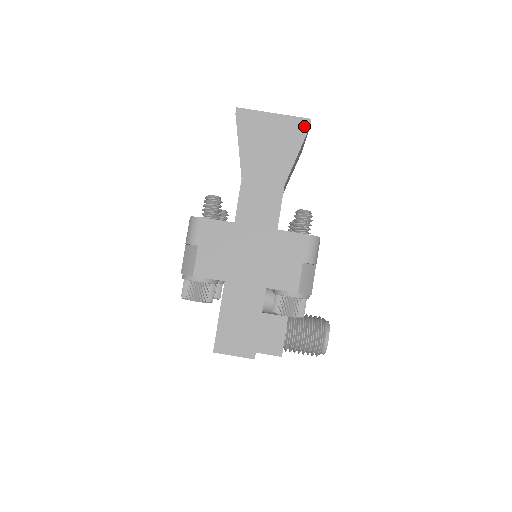
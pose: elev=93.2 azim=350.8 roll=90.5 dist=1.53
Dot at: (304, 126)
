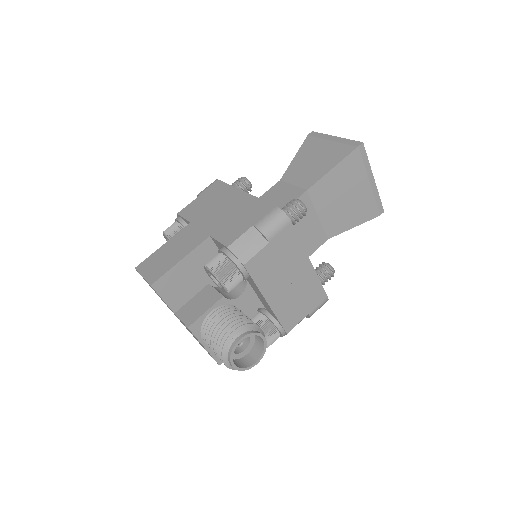
Dot at: (353, 146)
